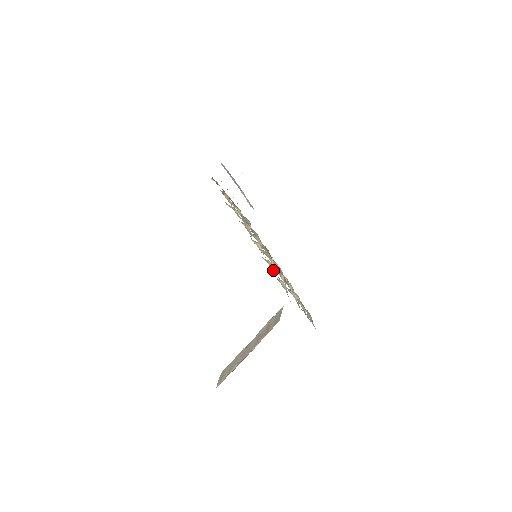
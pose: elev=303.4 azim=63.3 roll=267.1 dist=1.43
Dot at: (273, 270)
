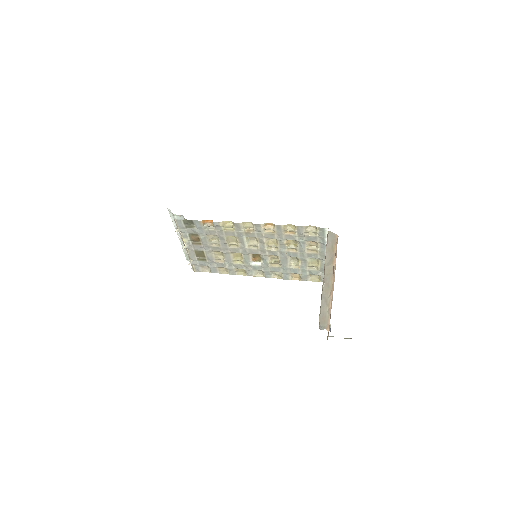
Dot at: (295, 229)
